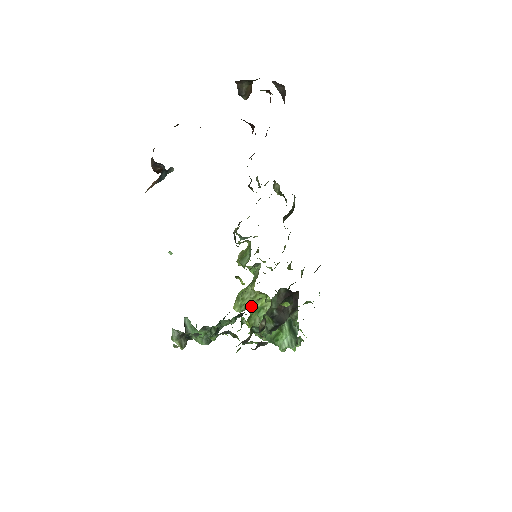
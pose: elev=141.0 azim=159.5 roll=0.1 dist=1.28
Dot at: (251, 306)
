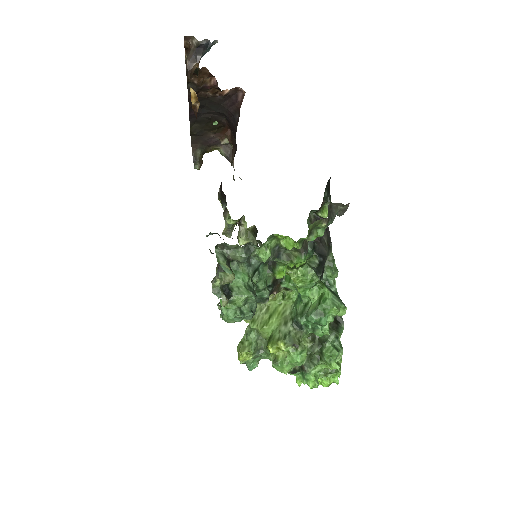
Dot at: (267, 322)
